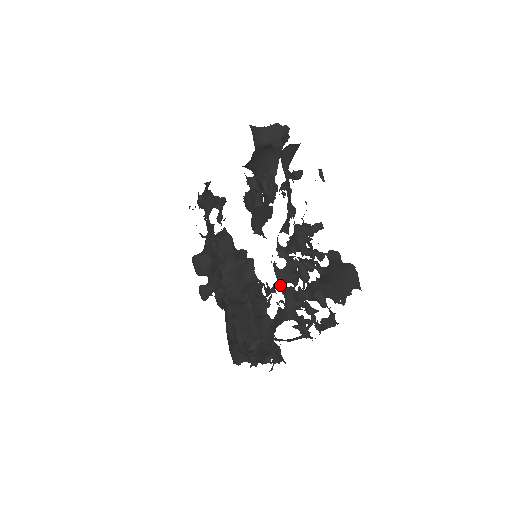
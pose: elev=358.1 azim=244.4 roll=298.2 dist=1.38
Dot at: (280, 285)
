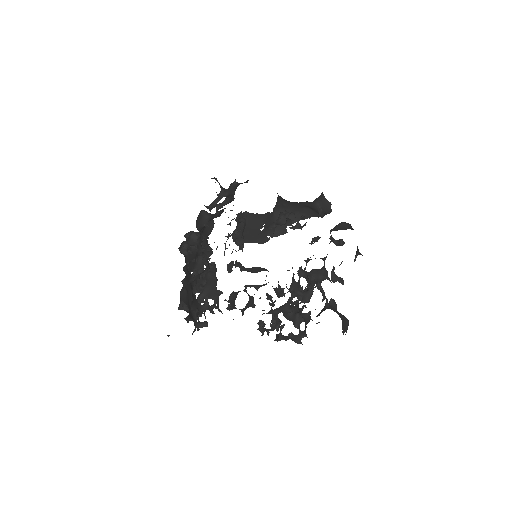
Dot at: (290, 289)
